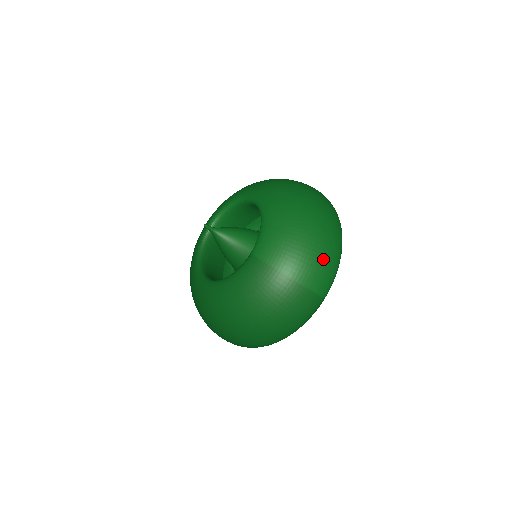
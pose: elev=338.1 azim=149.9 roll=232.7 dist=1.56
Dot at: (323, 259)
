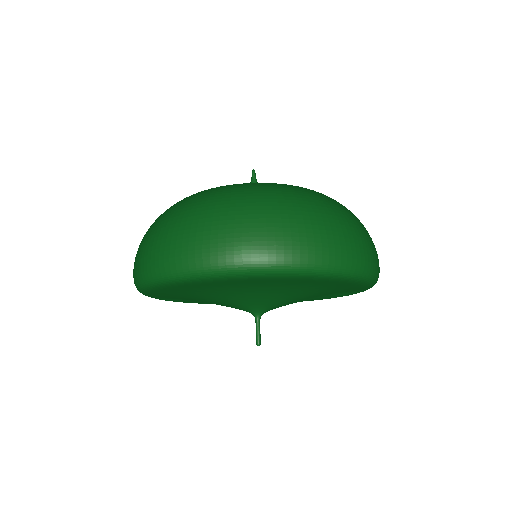
Dot at: occluded
